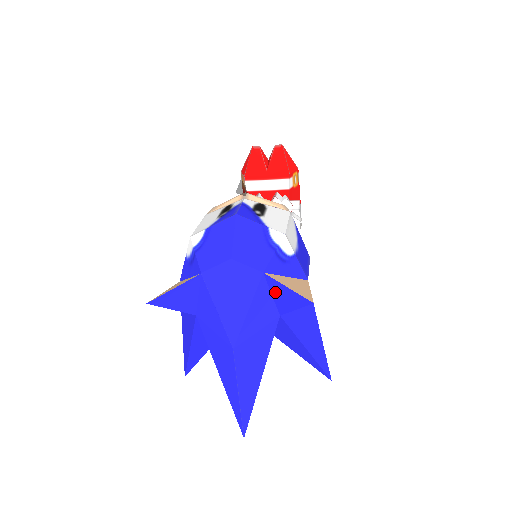
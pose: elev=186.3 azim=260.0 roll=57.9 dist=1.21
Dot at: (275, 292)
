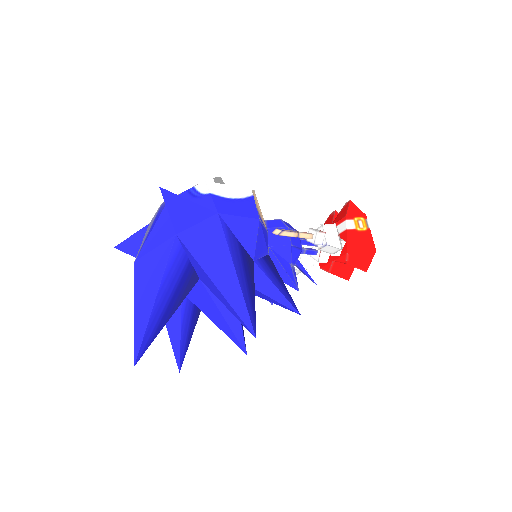
Dot at: occluded
